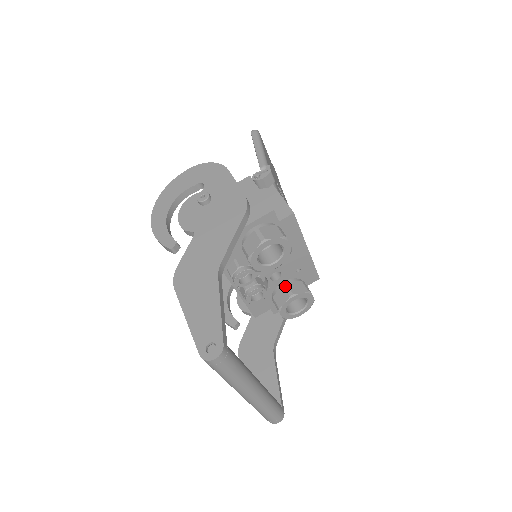
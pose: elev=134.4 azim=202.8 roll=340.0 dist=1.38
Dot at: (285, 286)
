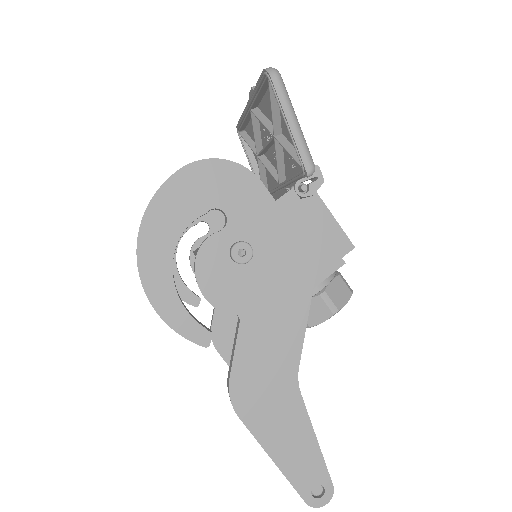
Dot at: occluded
